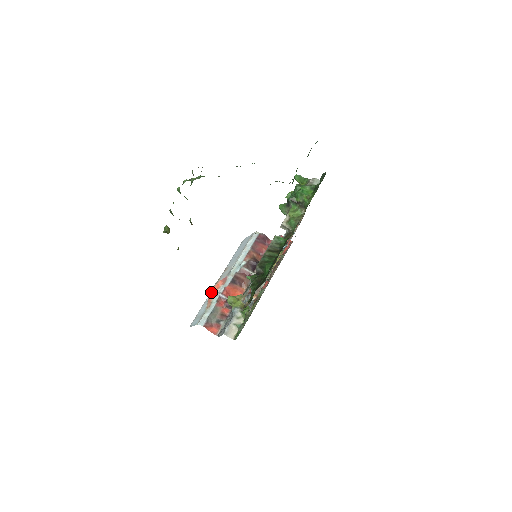
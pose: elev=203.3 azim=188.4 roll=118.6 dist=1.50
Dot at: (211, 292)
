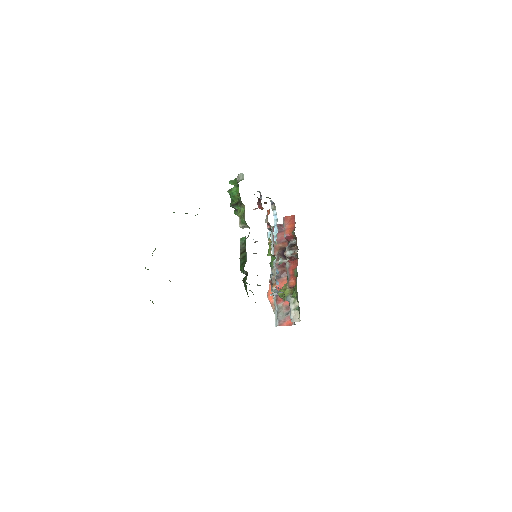
Dot at: (269, 297)
